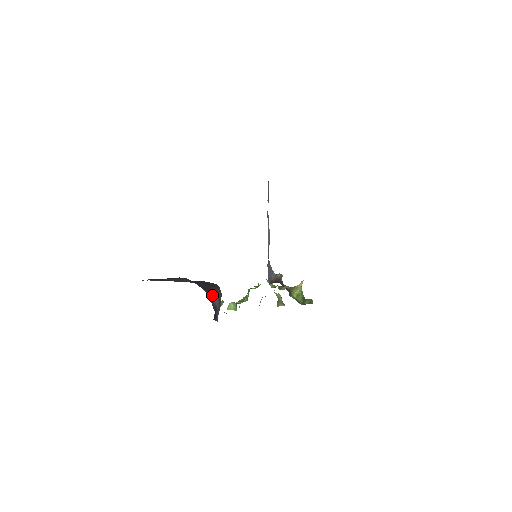
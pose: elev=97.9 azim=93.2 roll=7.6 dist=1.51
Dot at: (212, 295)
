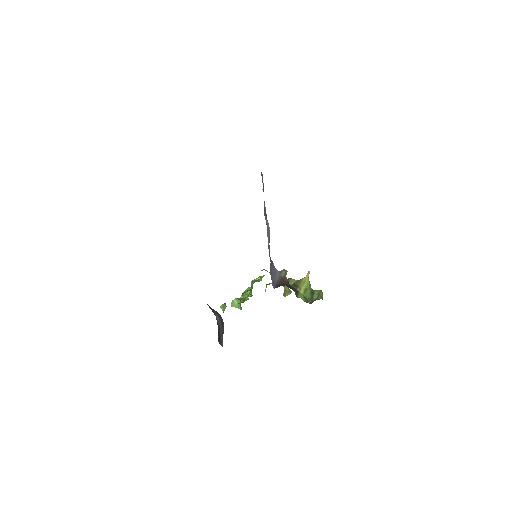
Dot at: occluded
